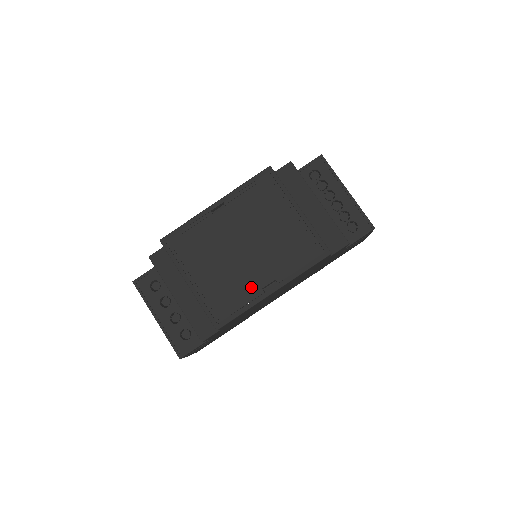
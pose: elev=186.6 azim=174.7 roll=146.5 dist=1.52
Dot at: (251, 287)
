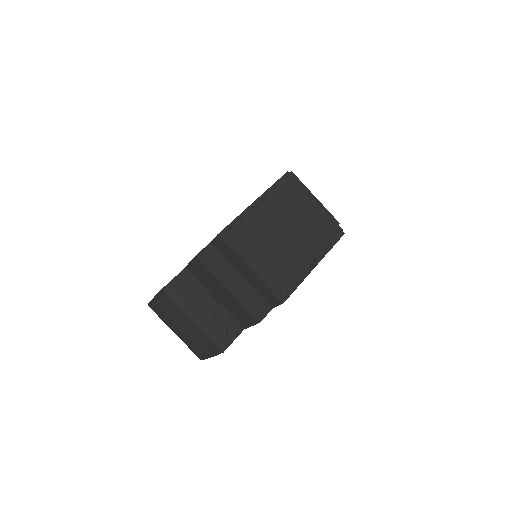
Dot at: (299, 264)
